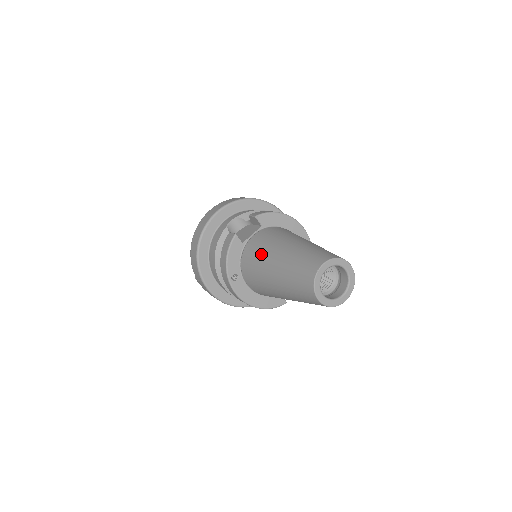
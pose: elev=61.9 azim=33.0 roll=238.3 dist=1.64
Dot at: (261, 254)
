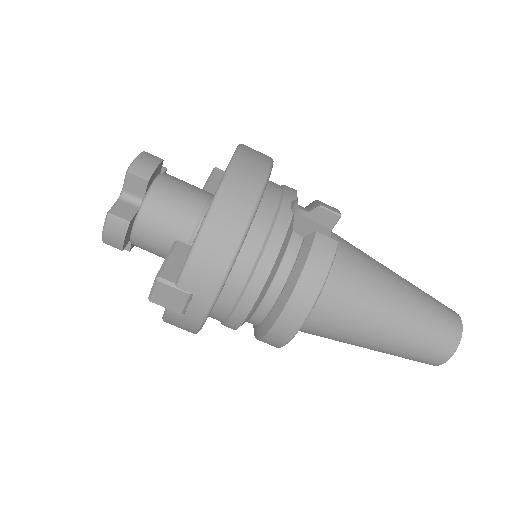
Dot at: (370, 285)
